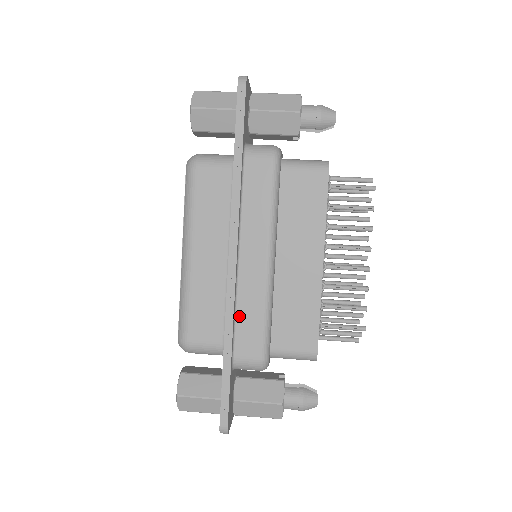
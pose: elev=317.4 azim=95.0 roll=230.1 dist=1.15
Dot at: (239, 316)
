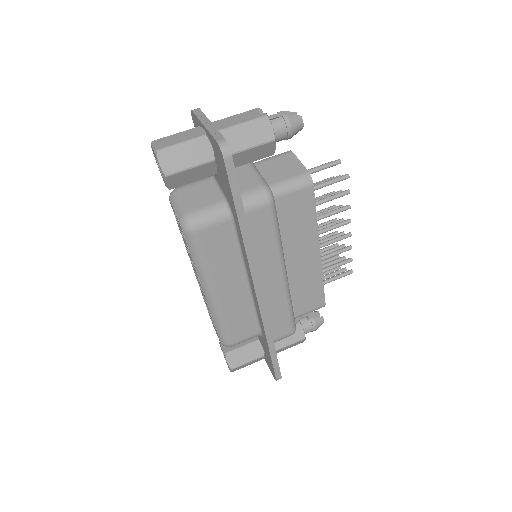
Dot at: (270, 318)
